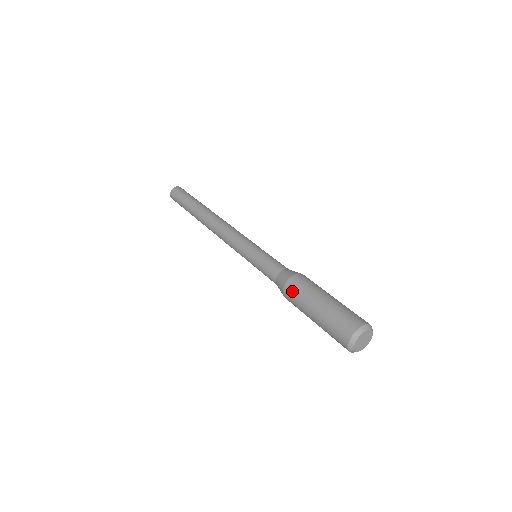
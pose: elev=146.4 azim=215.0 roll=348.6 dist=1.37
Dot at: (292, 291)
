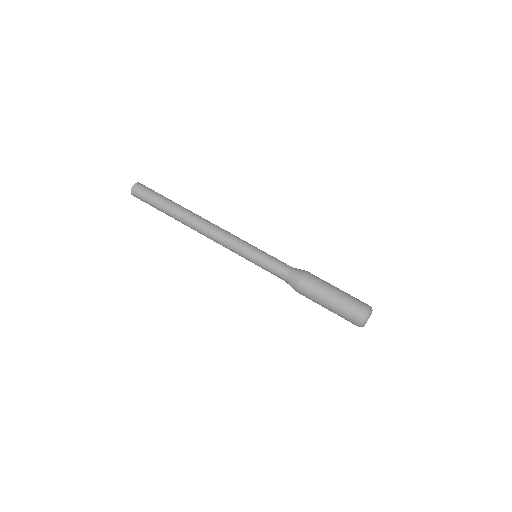
Dot at: occluded
